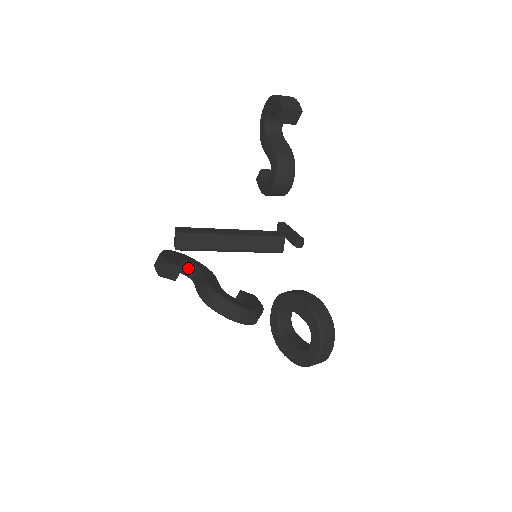
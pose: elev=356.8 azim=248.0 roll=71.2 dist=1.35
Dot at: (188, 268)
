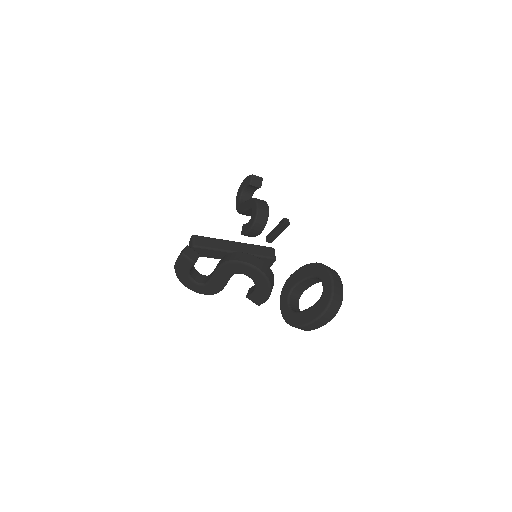
Dot at: (201, 278)
